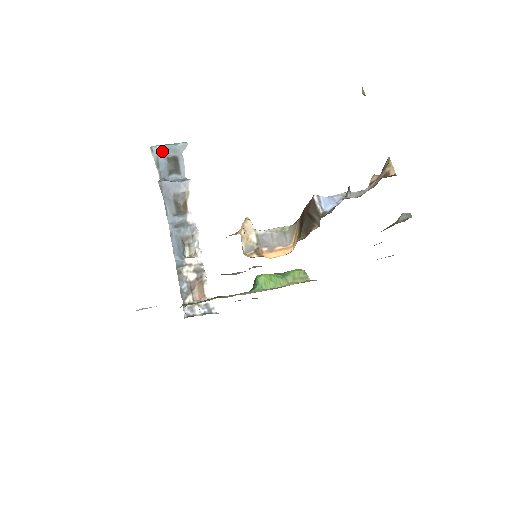
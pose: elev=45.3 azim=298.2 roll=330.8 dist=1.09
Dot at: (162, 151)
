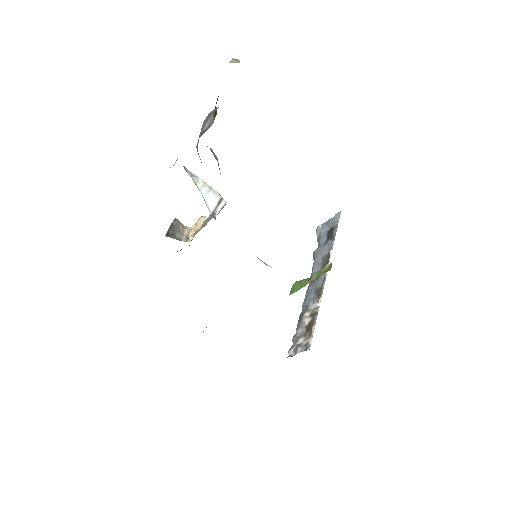
Dot at: (323, 227)
